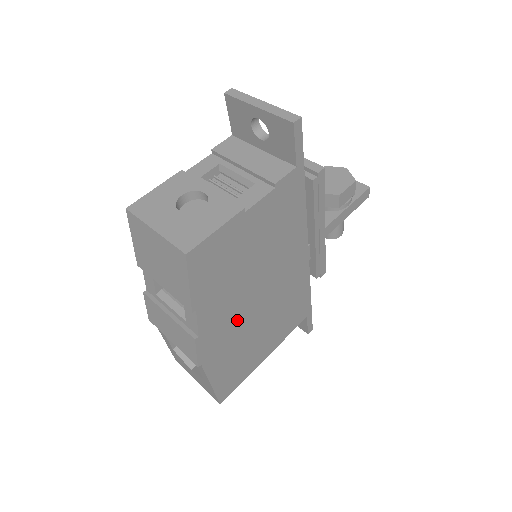
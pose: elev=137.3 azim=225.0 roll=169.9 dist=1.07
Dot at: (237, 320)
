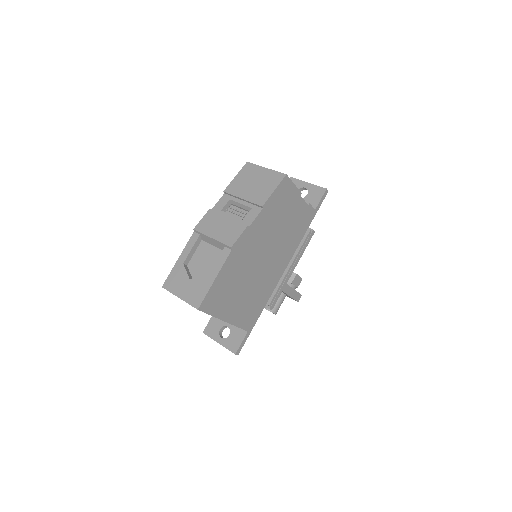
Dot at: (254, 252)
